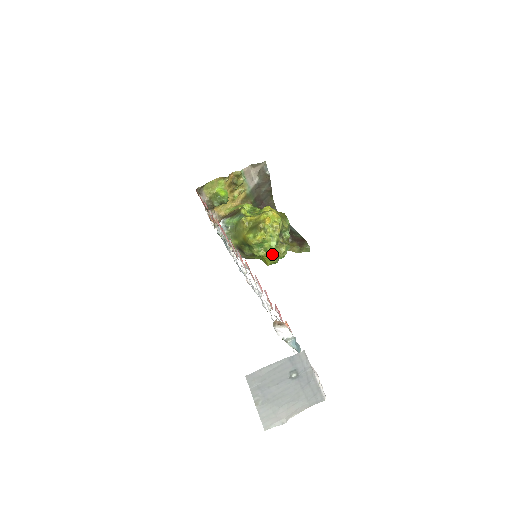
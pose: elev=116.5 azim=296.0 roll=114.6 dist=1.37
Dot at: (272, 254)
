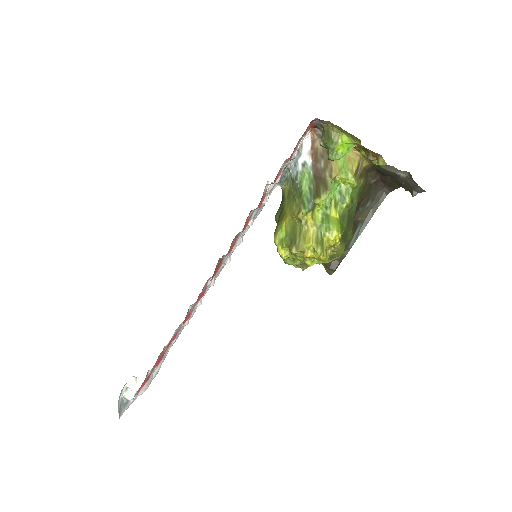
Dot at: occluded
